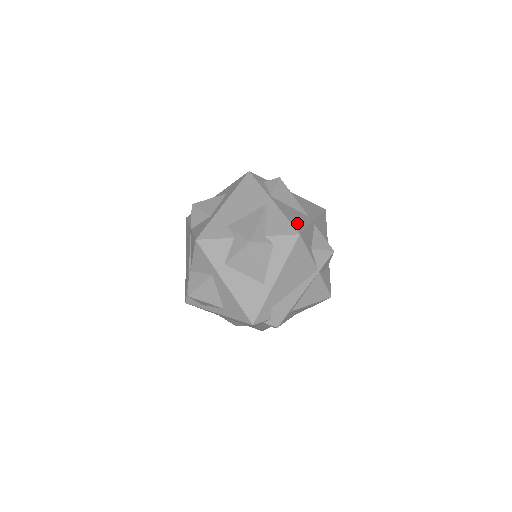
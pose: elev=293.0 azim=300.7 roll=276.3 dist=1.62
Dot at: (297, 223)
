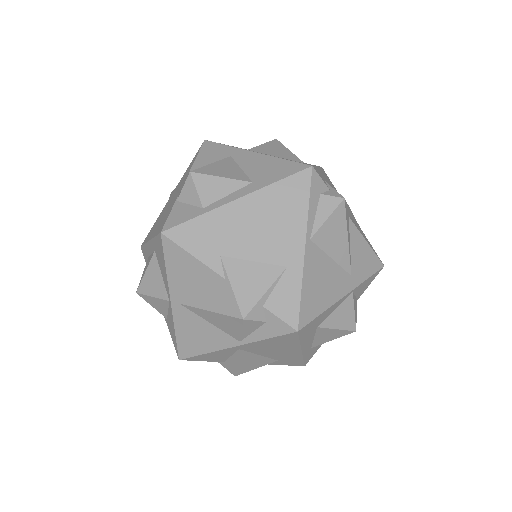
Dot at: occluded
